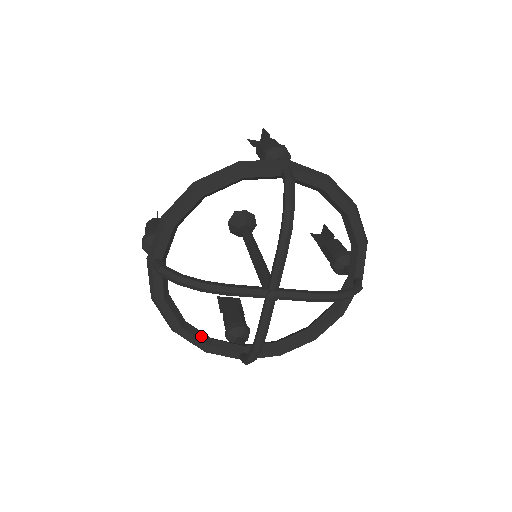
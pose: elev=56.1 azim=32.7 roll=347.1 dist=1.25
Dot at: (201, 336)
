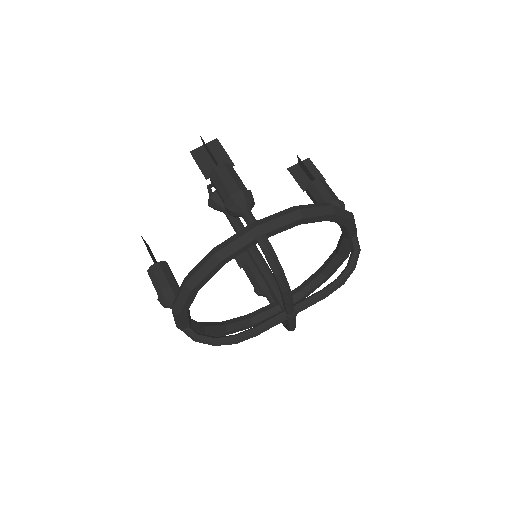
Dot at: (242, 324)
